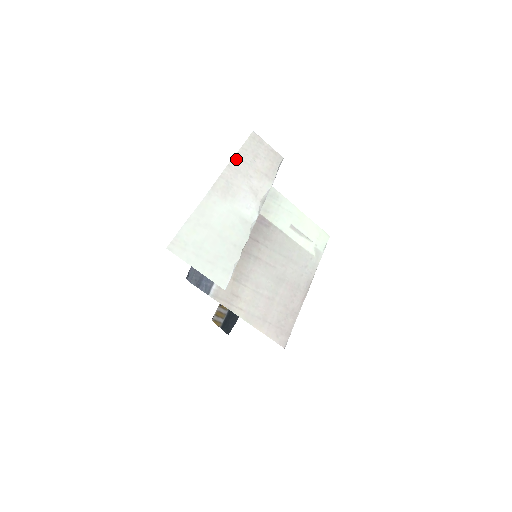
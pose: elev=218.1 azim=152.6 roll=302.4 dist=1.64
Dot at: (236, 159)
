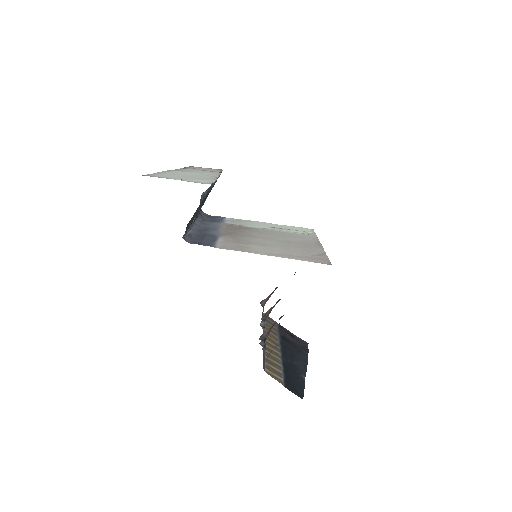
Dot at: occluded
